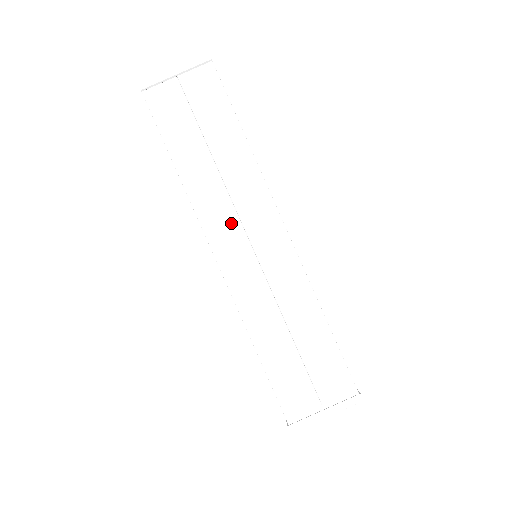
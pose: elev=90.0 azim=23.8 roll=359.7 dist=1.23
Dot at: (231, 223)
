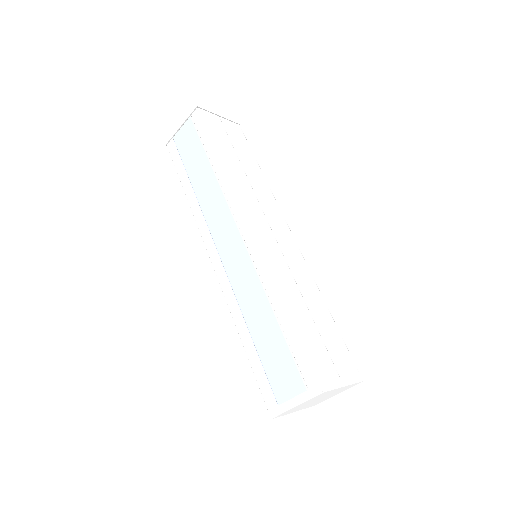
Dot at: (258, 210)
